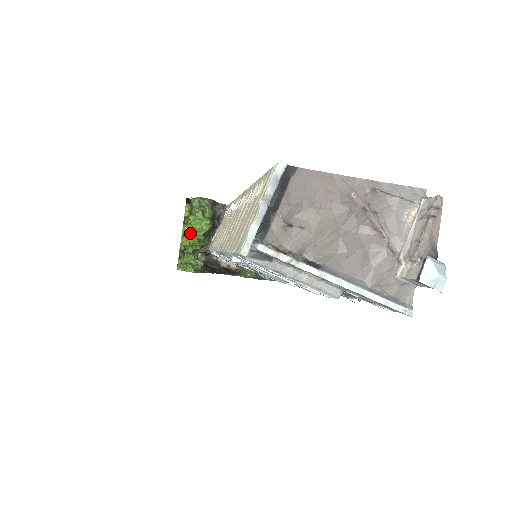
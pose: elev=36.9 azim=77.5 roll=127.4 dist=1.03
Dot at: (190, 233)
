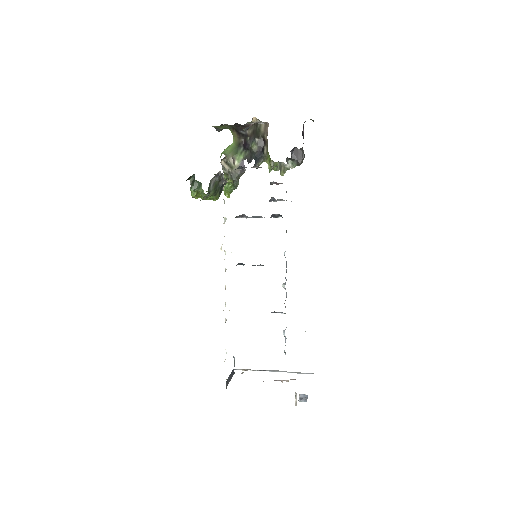
Dot at: occluded
